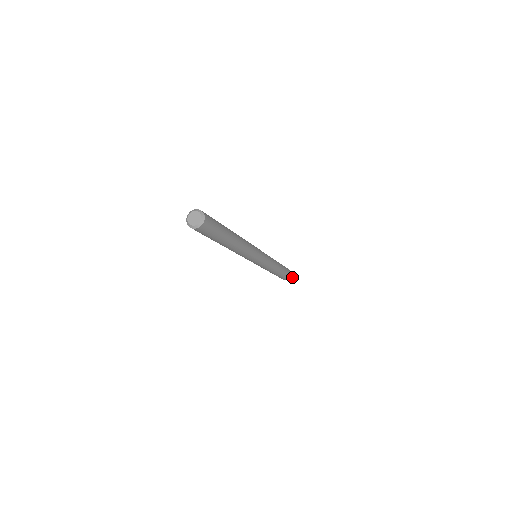
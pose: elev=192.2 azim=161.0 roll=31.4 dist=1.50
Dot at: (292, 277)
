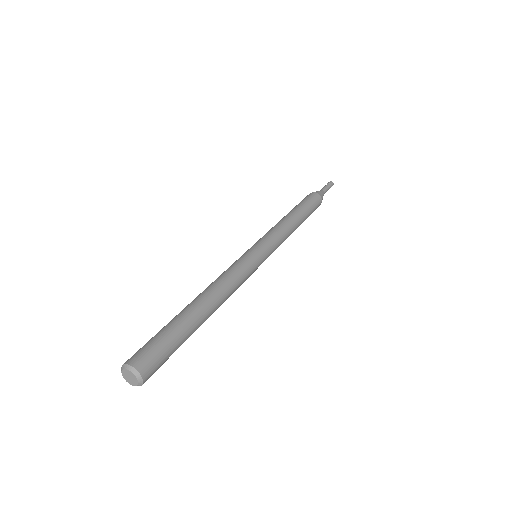
Dot at: (325, 190)
